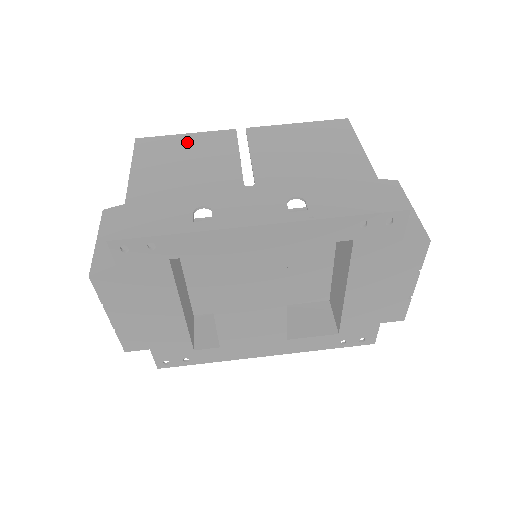
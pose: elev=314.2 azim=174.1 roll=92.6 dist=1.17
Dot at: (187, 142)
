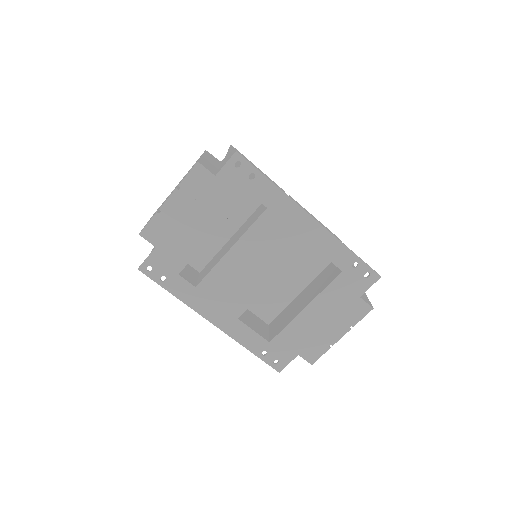
Dot at: occluded
